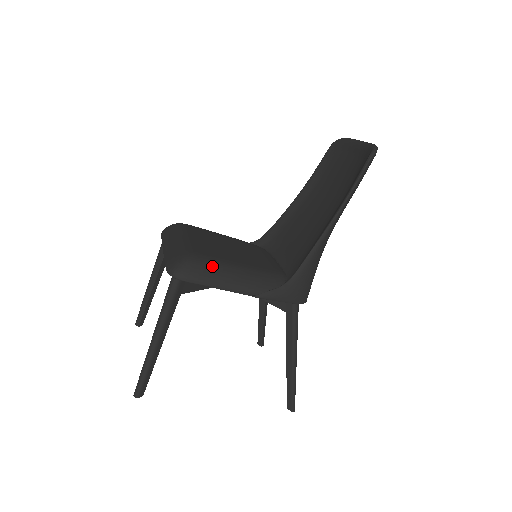
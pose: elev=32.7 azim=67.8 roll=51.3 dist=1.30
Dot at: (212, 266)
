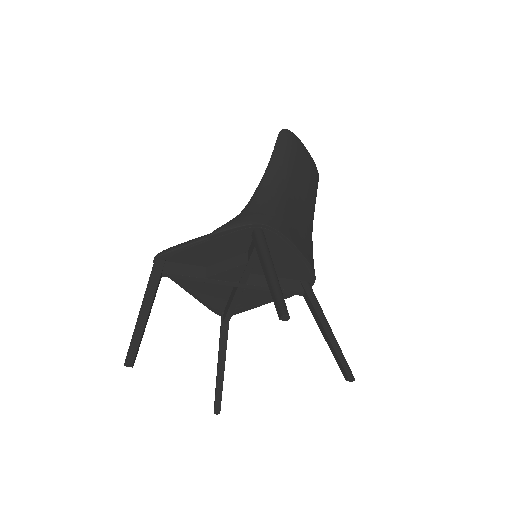
Dot at: occluded
